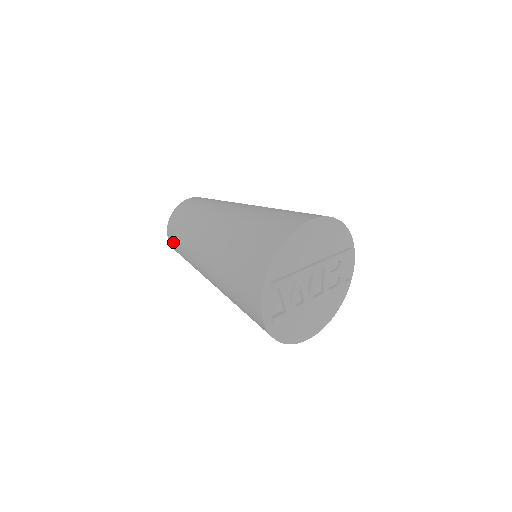
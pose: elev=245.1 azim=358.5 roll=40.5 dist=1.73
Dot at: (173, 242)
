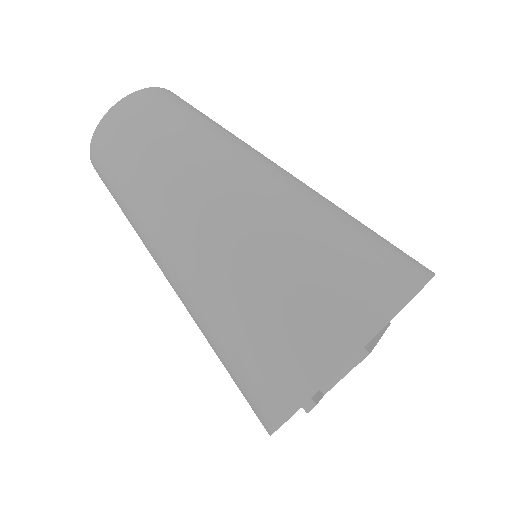
Dot at: (110, 140)
